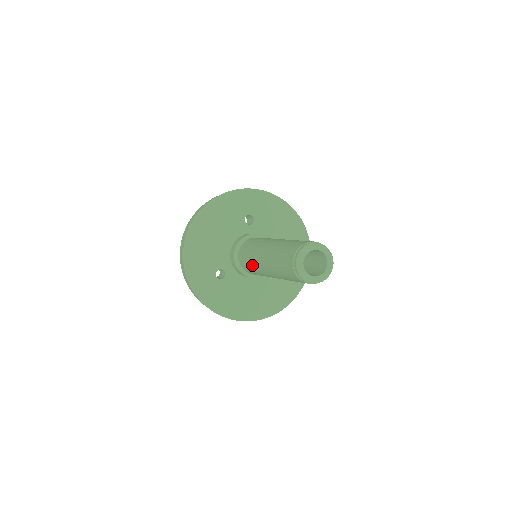
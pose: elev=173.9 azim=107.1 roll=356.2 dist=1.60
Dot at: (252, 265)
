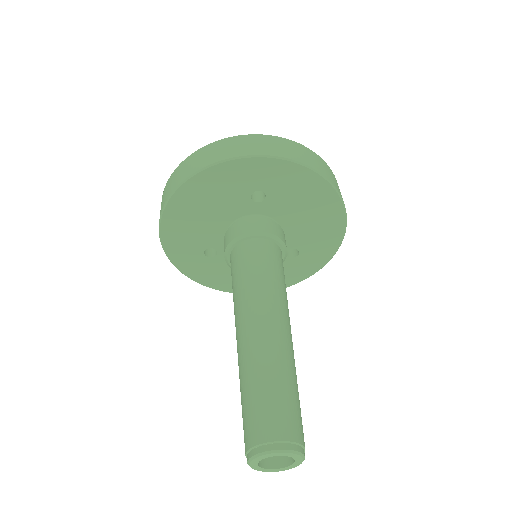
Dot at: occluded
